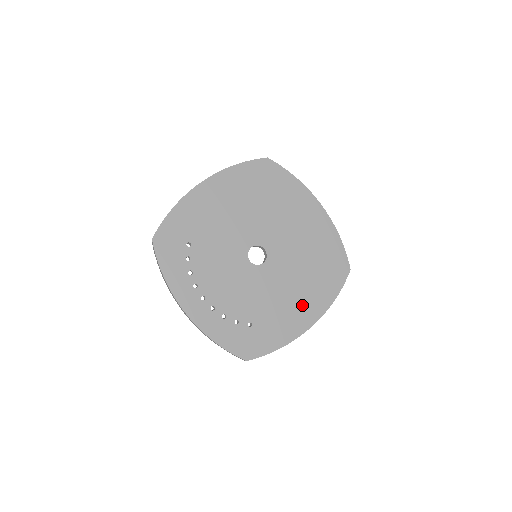
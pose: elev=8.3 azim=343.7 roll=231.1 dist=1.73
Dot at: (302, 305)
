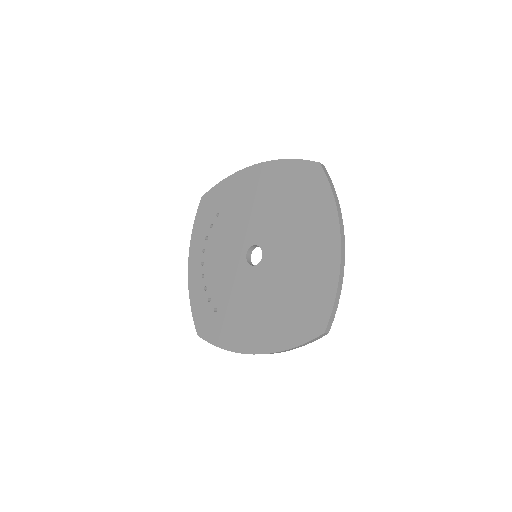
Dot at: (259, 328)
